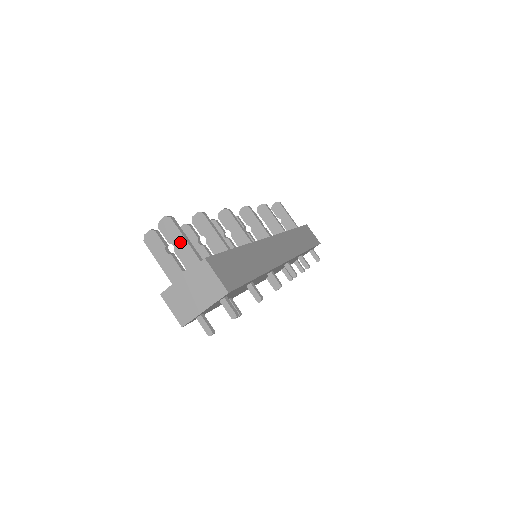
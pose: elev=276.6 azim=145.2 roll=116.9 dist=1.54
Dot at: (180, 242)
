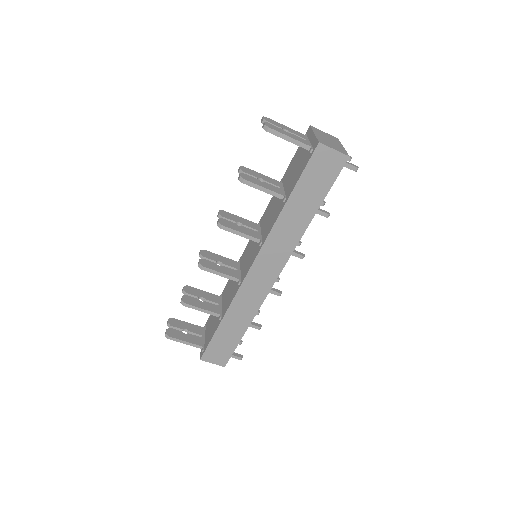
Dot at: occluded
